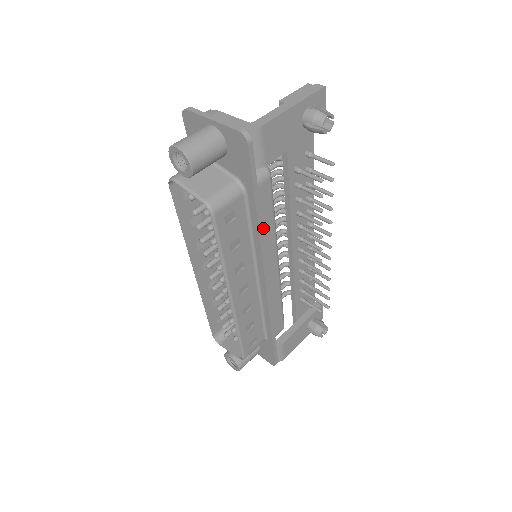
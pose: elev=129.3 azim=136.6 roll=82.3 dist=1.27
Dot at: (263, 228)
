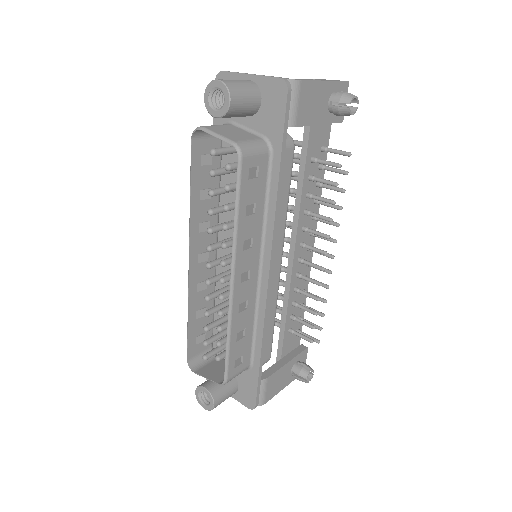
Dot at: occluded
